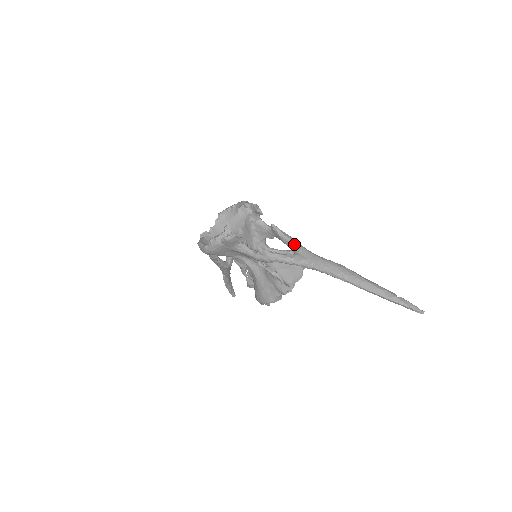
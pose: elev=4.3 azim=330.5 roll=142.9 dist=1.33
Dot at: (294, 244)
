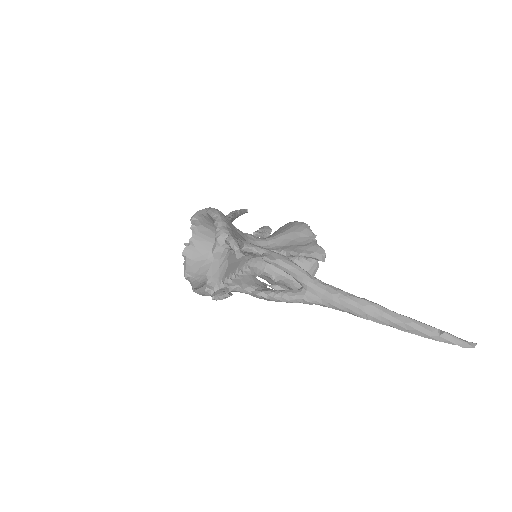
Dot at: (297, 278)
